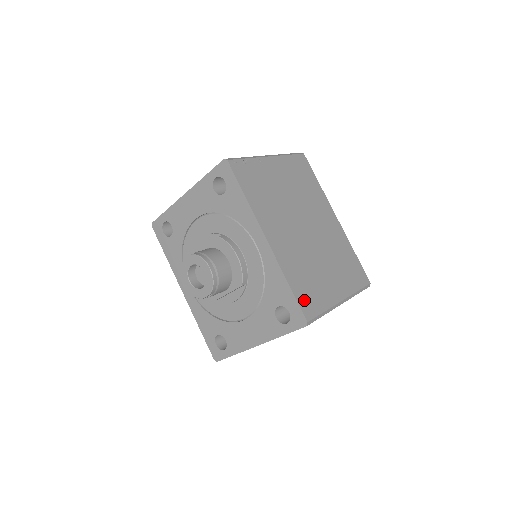
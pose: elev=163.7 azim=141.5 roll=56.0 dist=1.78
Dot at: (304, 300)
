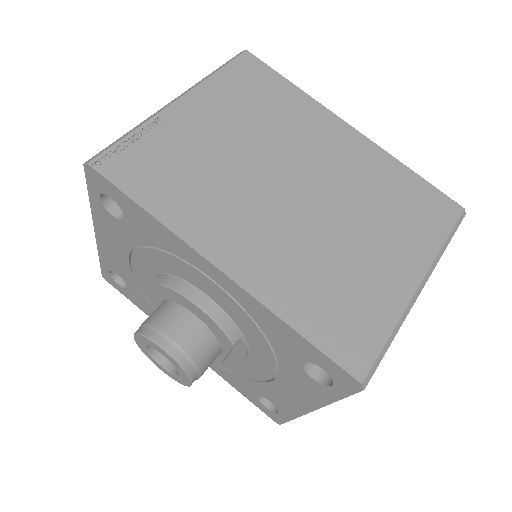
Dot at: (339, 341)
